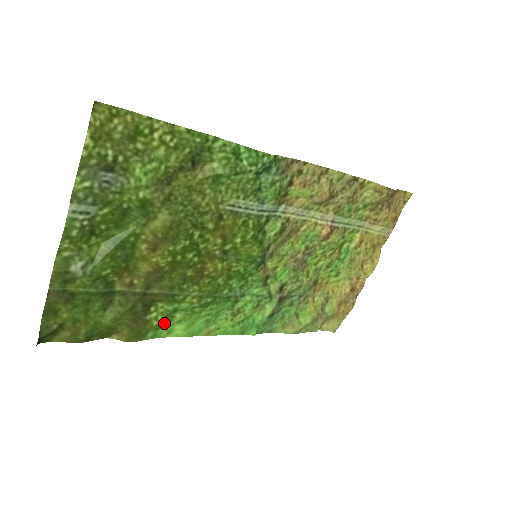
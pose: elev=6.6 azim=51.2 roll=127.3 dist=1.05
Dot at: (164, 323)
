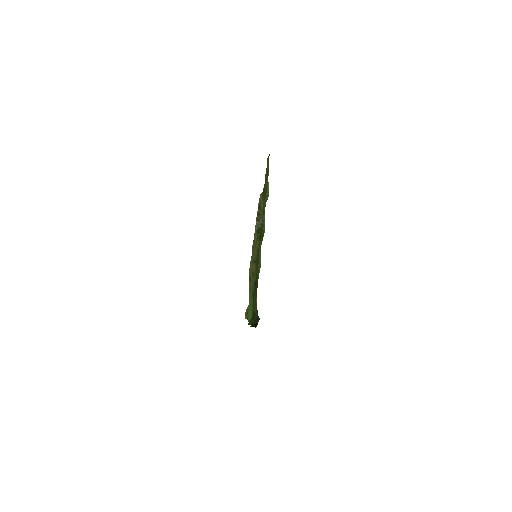
Dot at: (252, 309)
